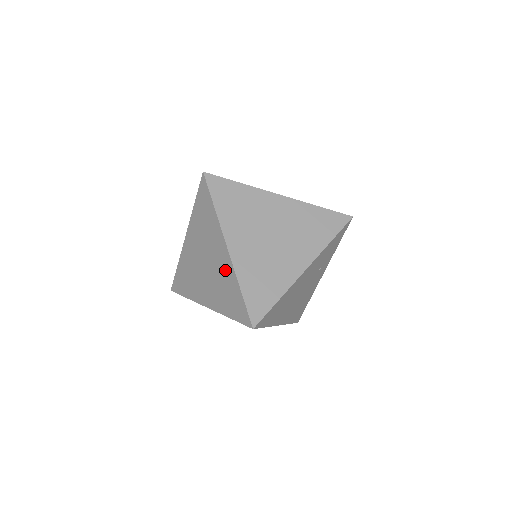
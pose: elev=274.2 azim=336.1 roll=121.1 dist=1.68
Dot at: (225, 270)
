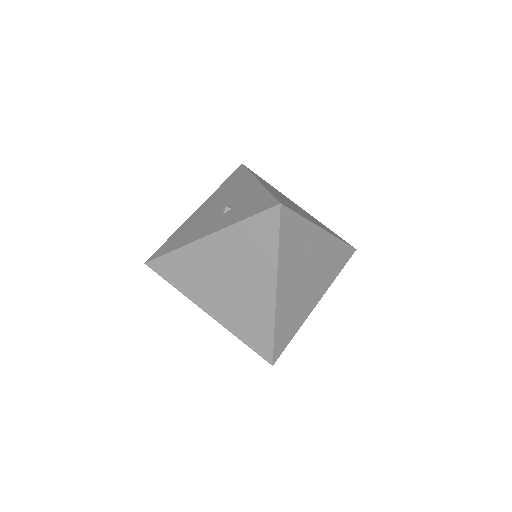
Dot at: occluded
